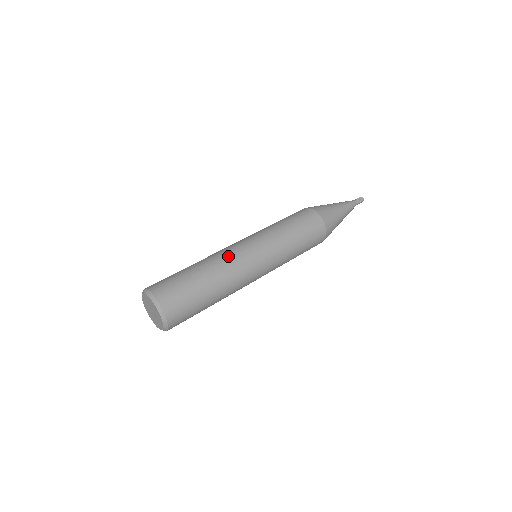
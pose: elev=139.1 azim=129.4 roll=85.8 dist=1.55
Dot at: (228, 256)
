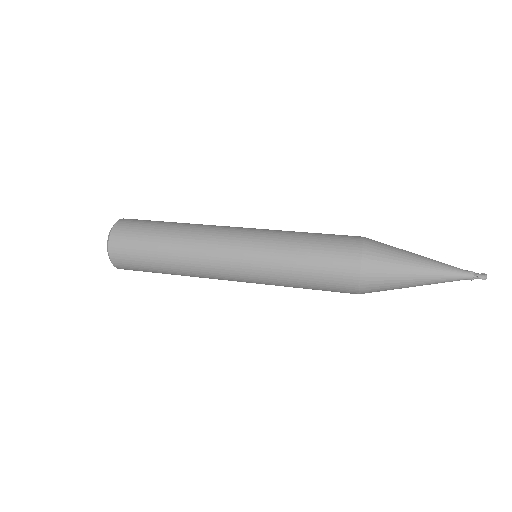
Dot at: occluded
